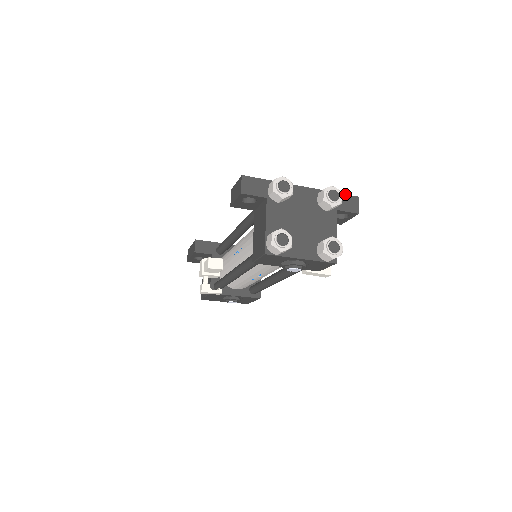
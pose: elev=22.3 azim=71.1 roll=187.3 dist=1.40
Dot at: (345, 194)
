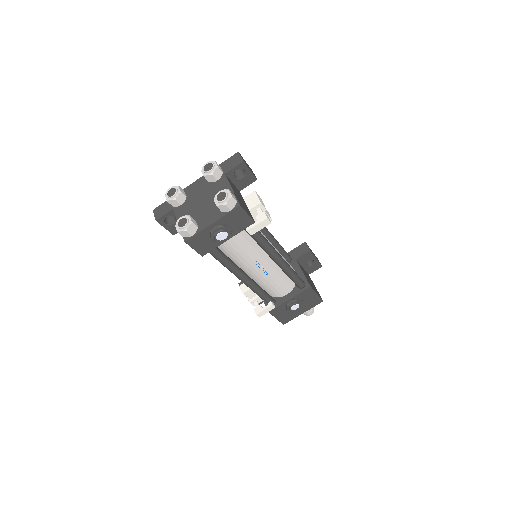
Dot at: (227, 159)
